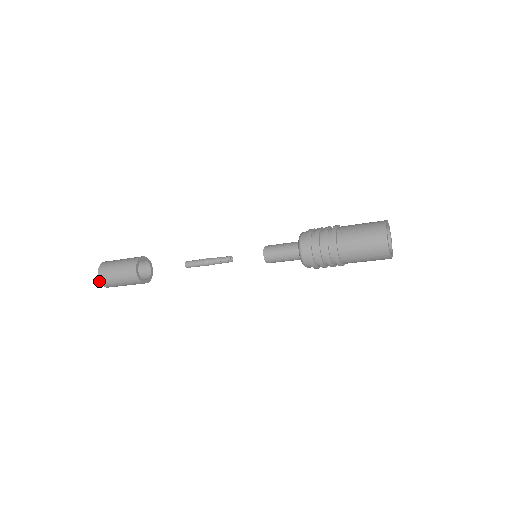
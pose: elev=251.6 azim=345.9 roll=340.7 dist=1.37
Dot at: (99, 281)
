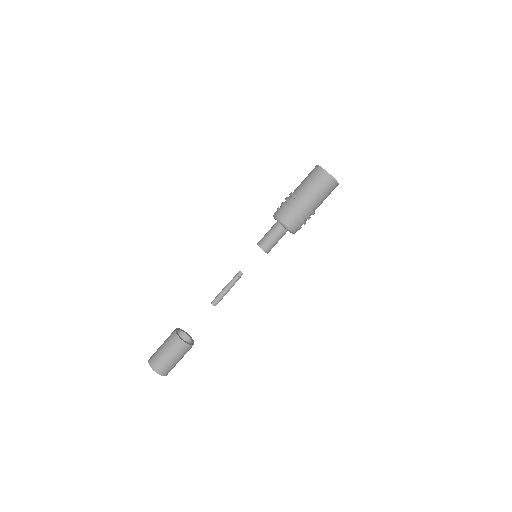
Dot at: occluded
